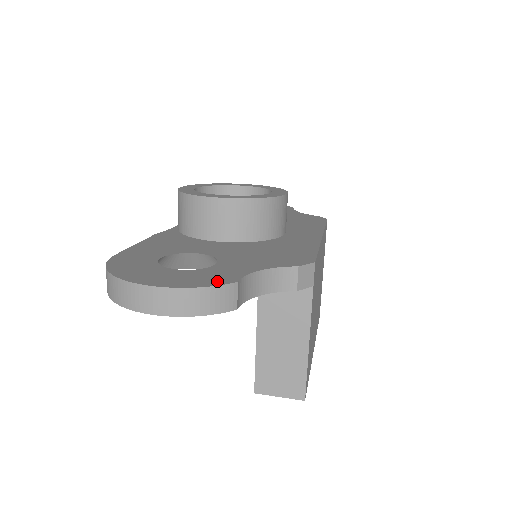
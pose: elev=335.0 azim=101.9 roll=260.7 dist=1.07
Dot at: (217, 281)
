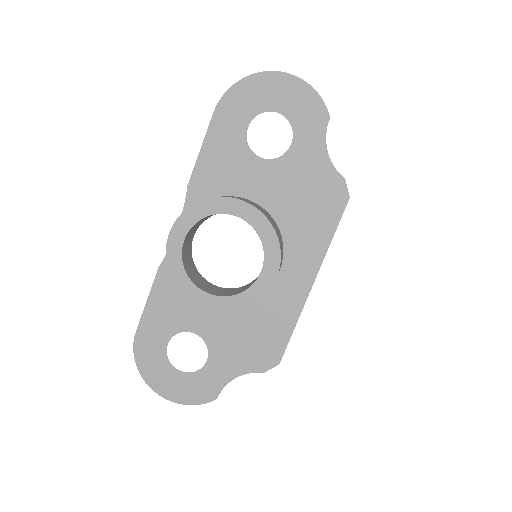
Dot at: (205, 397)
